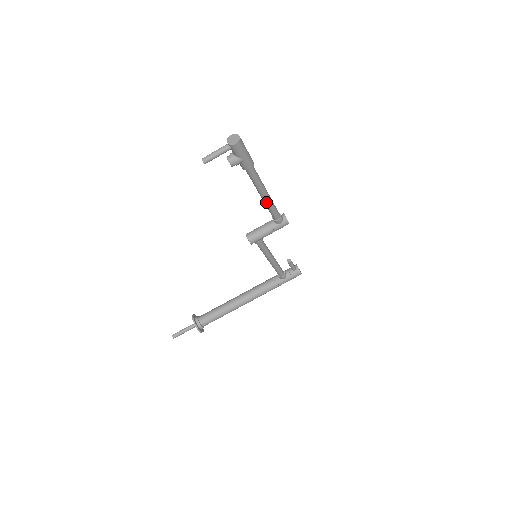
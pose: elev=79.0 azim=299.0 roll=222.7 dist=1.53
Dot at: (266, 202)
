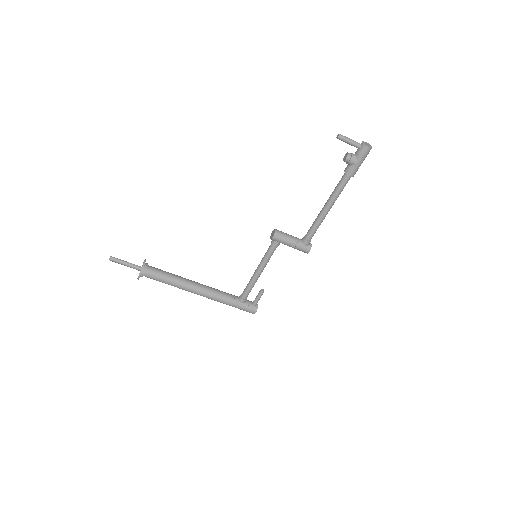
Dot at: (321, 216)
